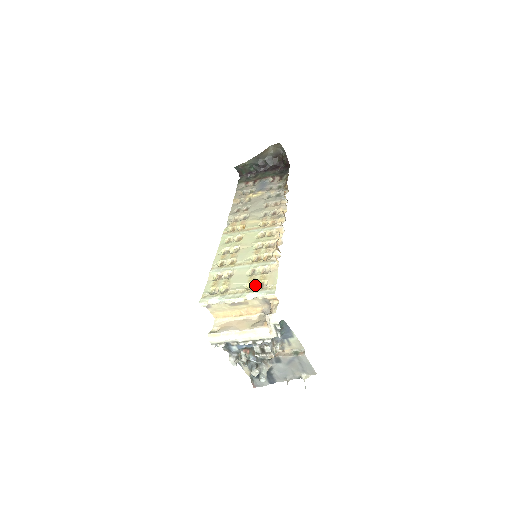
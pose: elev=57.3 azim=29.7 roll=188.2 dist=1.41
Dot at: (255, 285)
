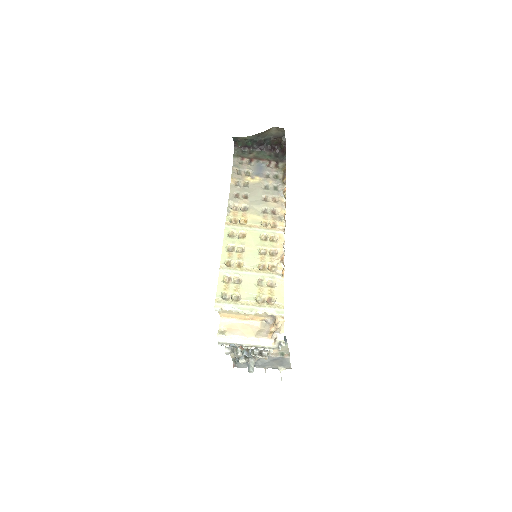
Dot at: (263, 298)
